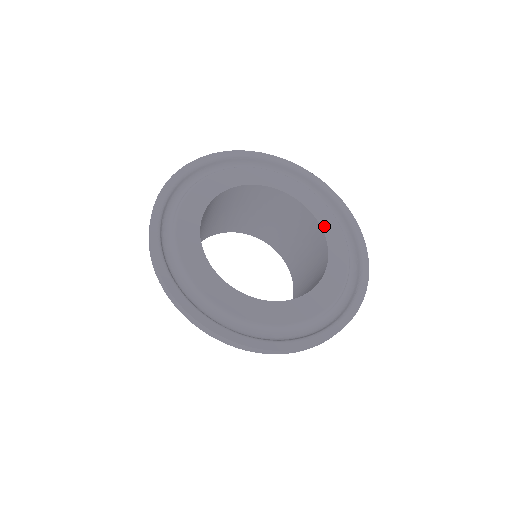
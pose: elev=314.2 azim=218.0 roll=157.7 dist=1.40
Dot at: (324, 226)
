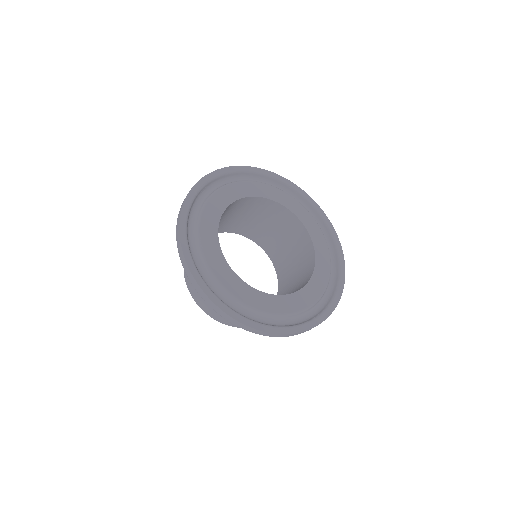
Dot at: (318, 261)
